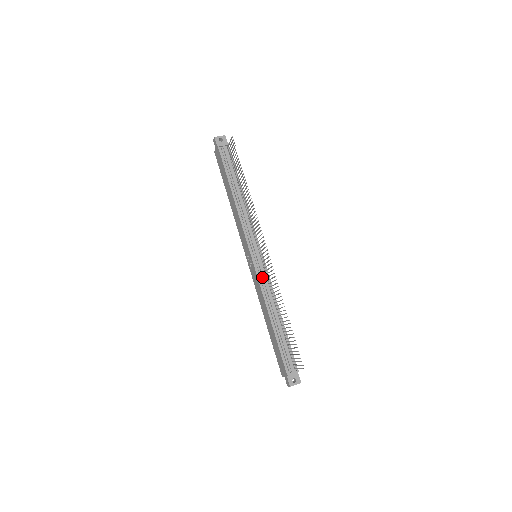
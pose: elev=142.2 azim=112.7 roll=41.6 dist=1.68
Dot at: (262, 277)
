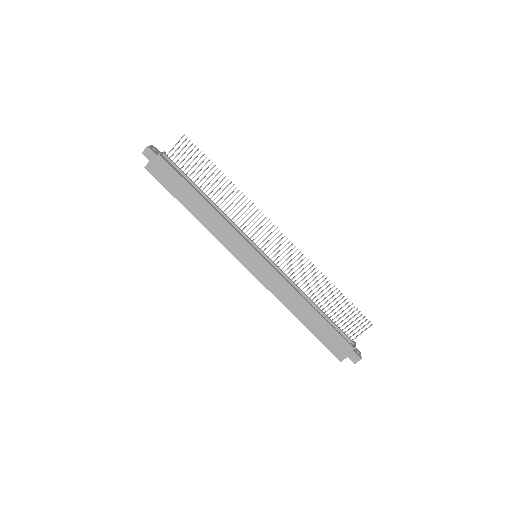
Dot at: (278, 271)
